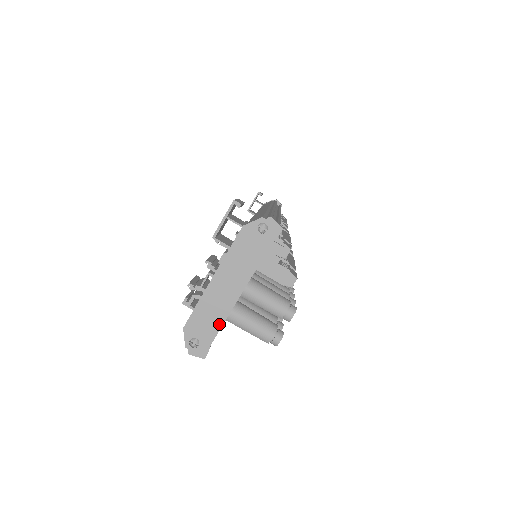
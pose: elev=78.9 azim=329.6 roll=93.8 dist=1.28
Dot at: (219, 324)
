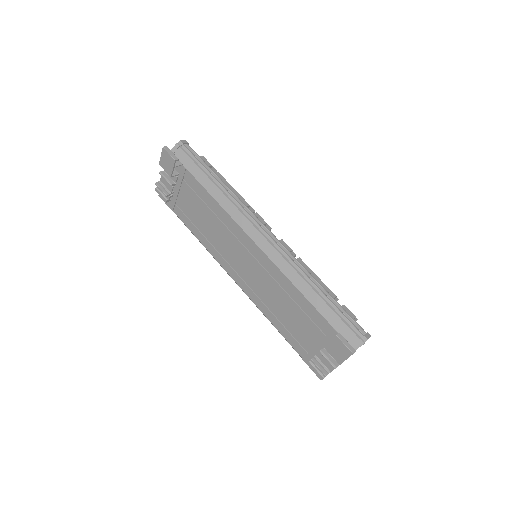
Dot at: occluded
